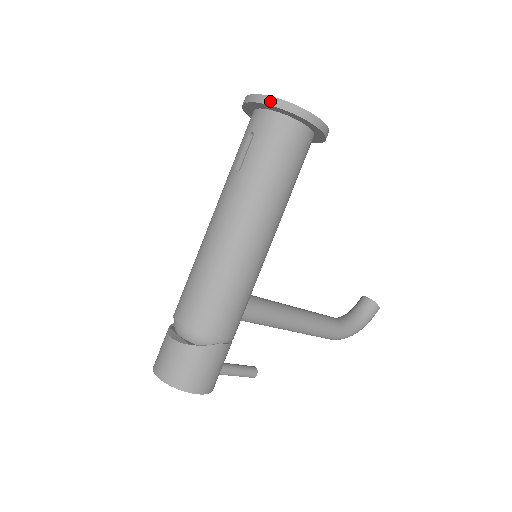
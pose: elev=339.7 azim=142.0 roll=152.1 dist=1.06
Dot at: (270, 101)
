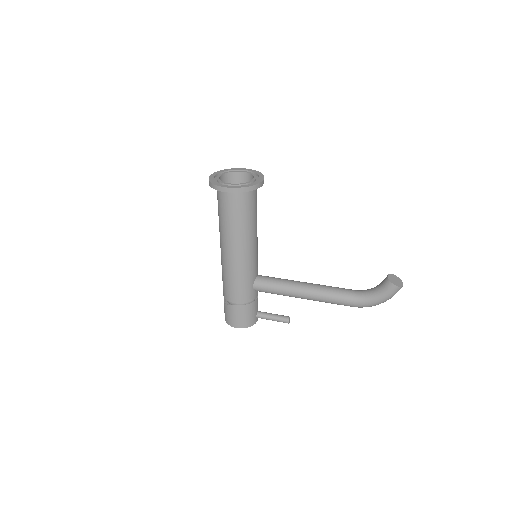
Dot at: (209, 182)
